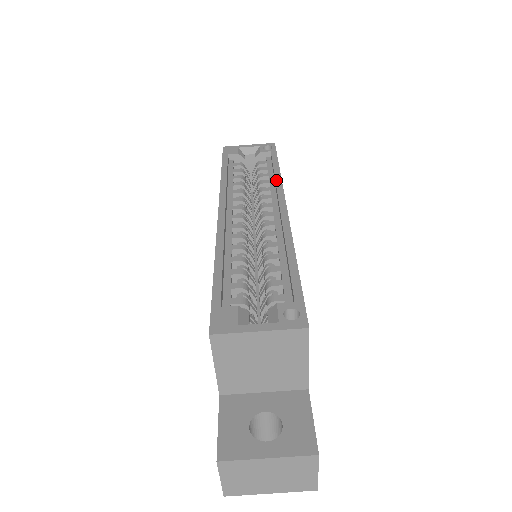
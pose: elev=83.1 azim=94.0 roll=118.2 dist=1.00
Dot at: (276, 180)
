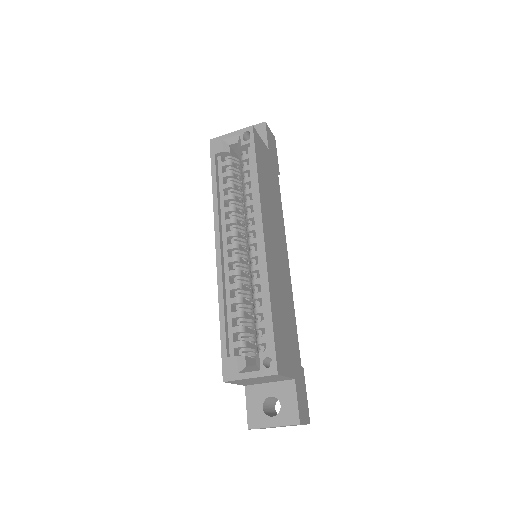
Dot at: (255, 196)
